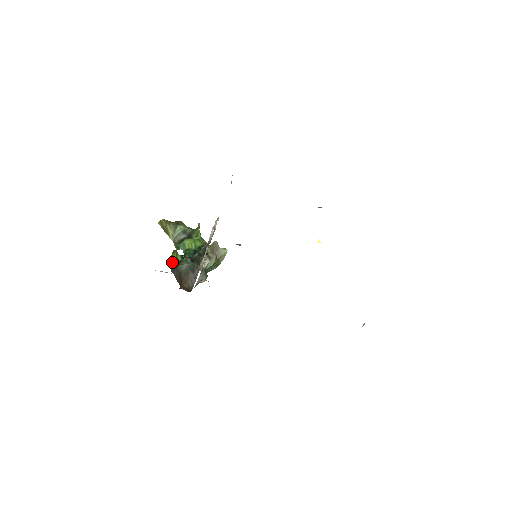
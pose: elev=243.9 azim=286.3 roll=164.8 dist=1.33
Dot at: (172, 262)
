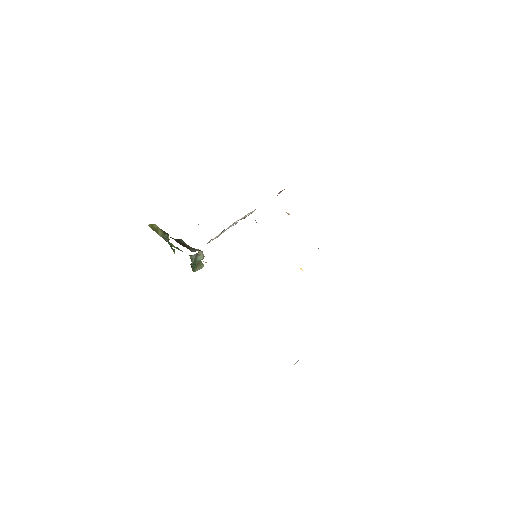
Dot at: occluded
